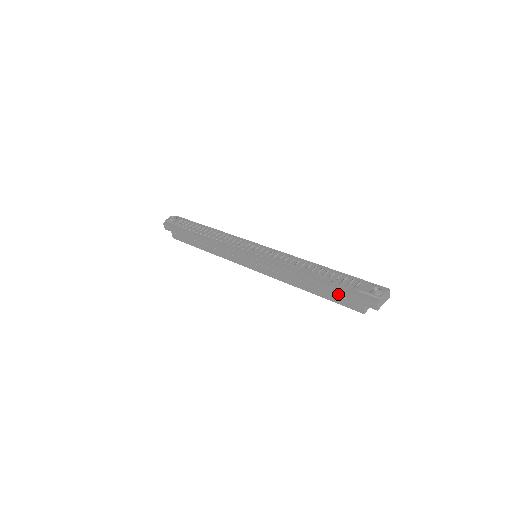
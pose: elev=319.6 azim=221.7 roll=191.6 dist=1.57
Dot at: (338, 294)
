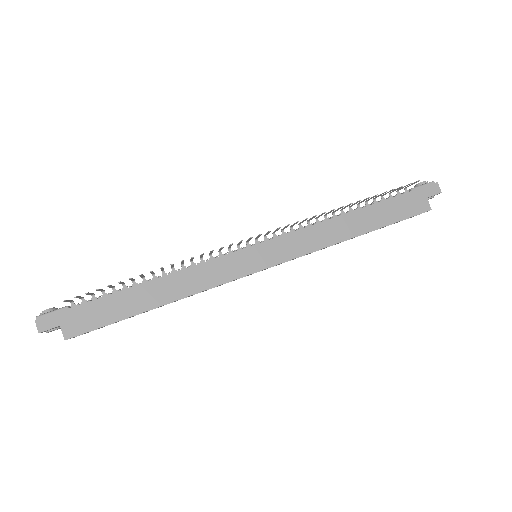
Dot at: occluded
